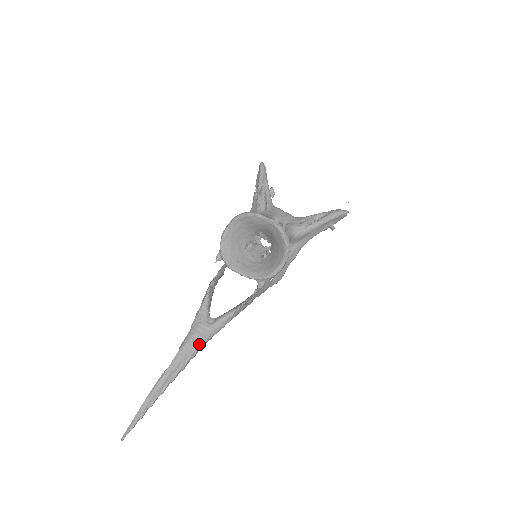
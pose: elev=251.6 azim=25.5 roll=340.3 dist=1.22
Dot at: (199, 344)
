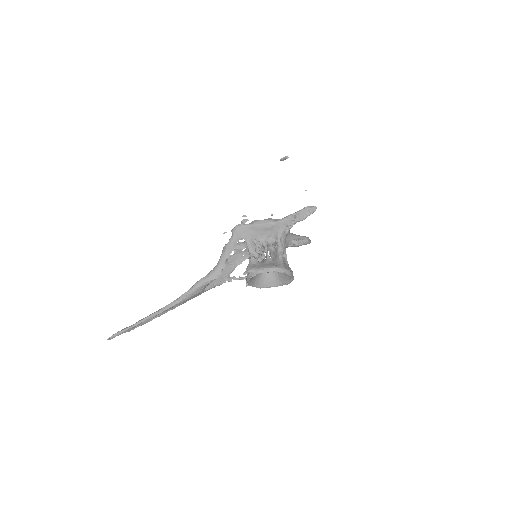
Dot at: occluded
